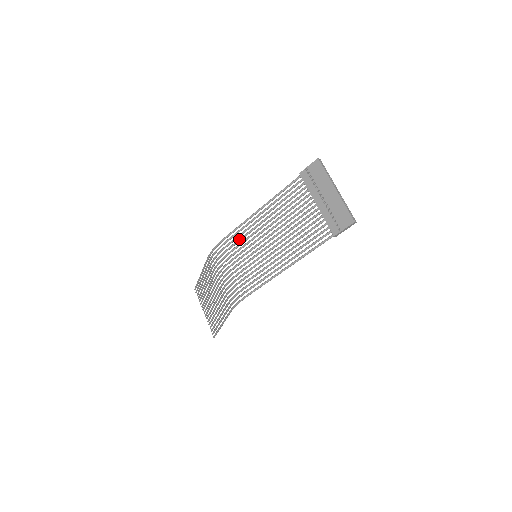
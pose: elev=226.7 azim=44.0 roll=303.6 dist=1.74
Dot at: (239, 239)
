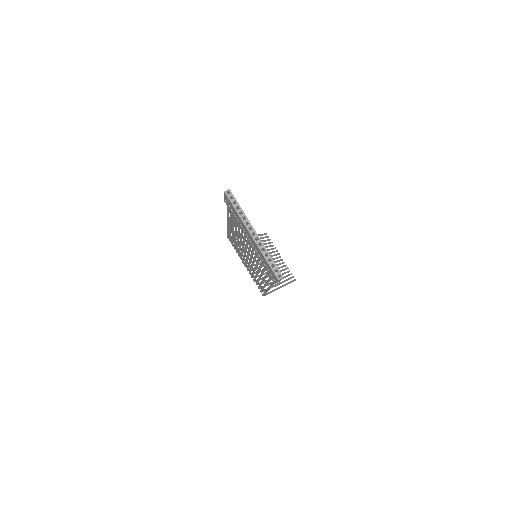
Dot at: occluded
